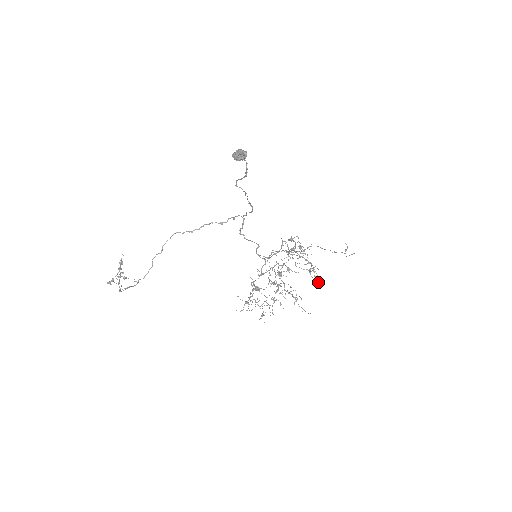
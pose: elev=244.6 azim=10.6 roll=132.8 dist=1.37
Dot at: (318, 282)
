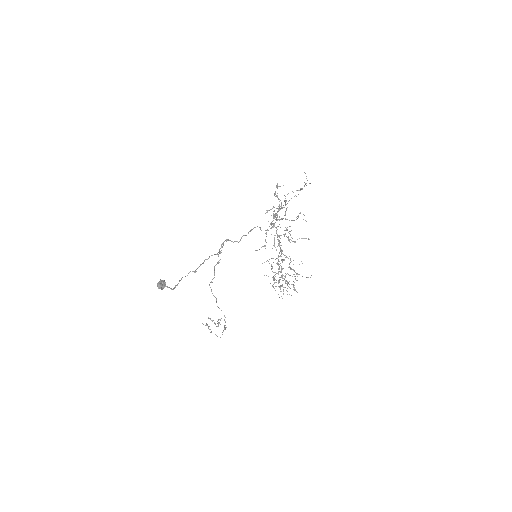
Dot at: (303, 238)
